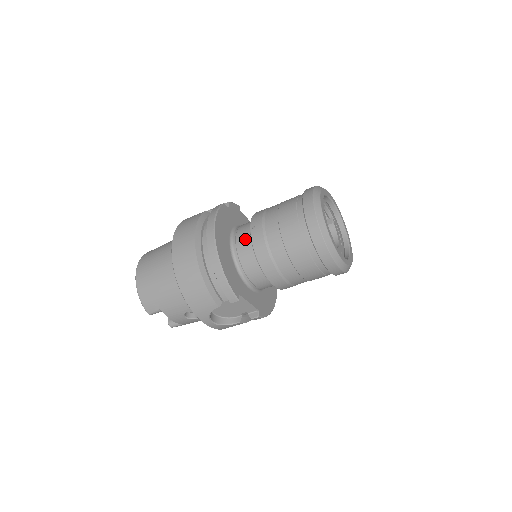
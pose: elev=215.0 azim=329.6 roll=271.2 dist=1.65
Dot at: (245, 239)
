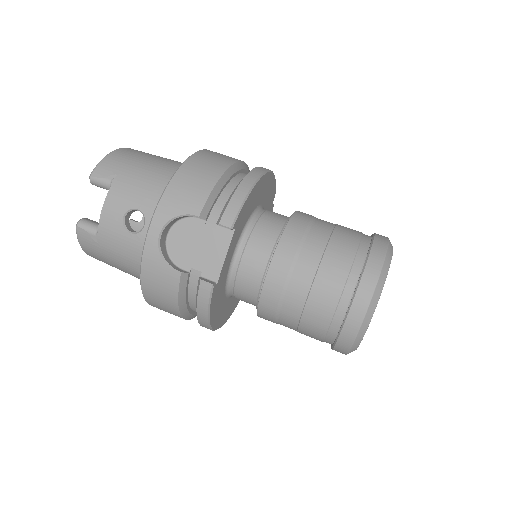
Dot at: occluded
